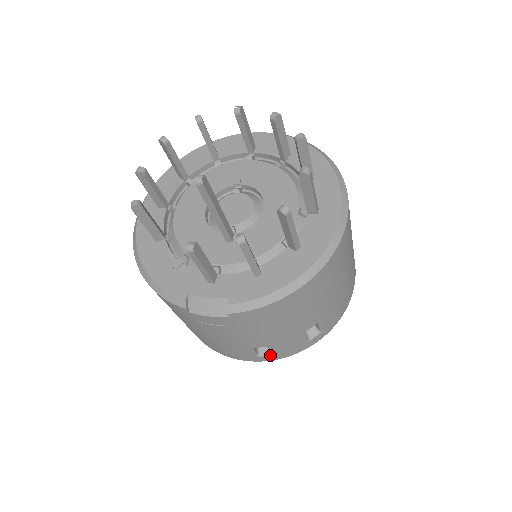
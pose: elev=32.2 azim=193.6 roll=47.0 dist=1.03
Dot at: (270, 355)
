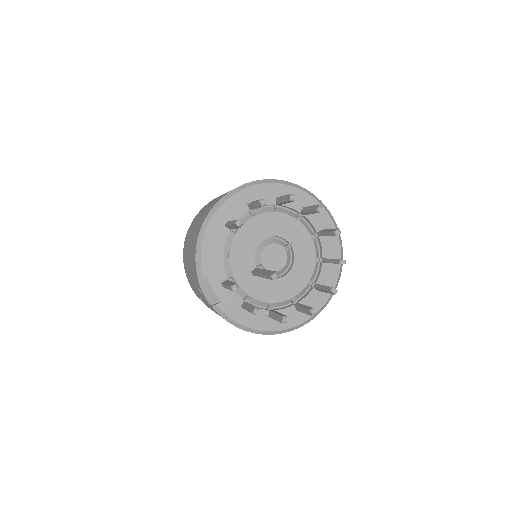
Dot at: (204, 303)
